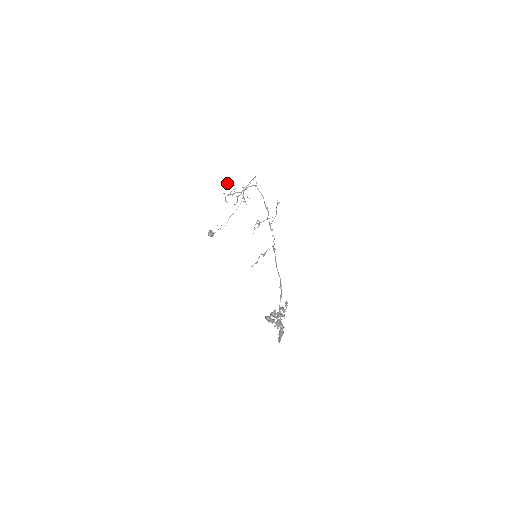
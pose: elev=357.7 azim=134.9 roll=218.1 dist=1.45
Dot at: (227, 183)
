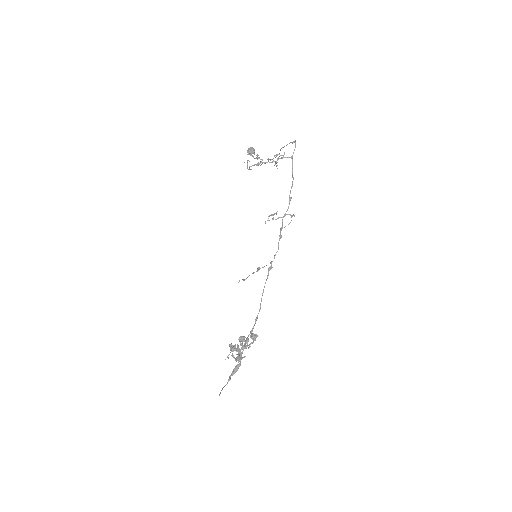
Dot at: (251, 155)
